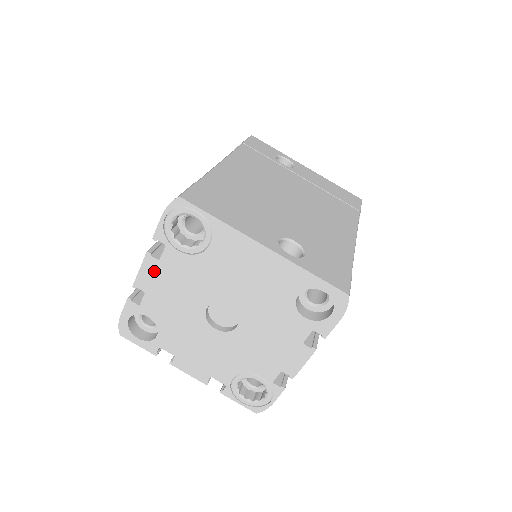
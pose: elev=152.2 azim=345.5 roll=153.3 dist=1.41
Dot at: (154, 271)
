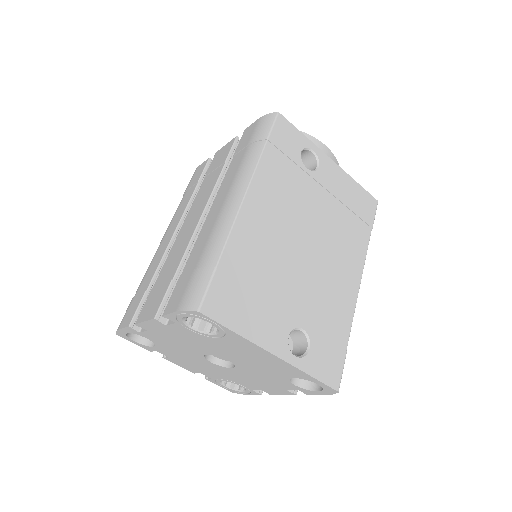
Dot at: (159, 327)
